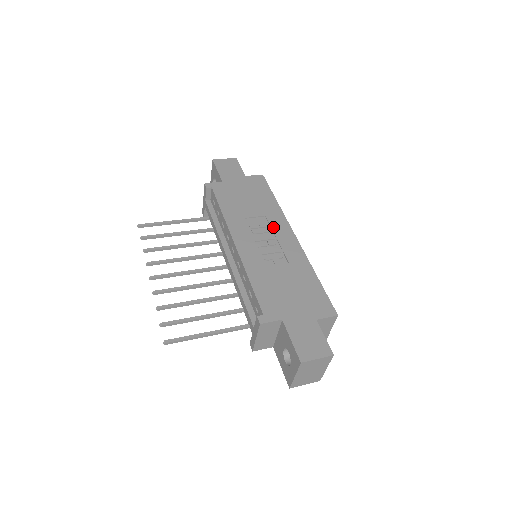
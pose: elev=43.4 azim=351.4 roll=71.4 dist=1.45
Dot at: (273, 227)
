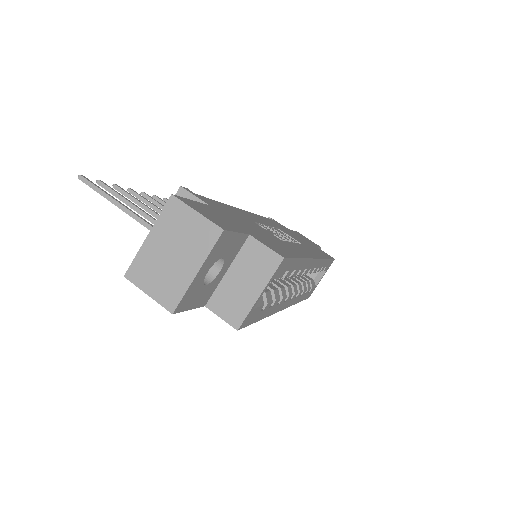
Dot at: (300, 244)
